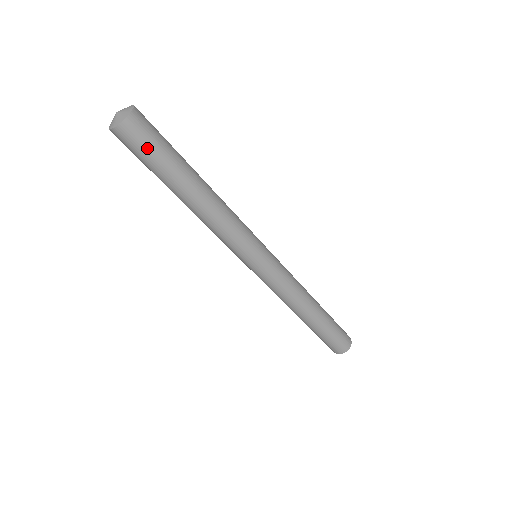
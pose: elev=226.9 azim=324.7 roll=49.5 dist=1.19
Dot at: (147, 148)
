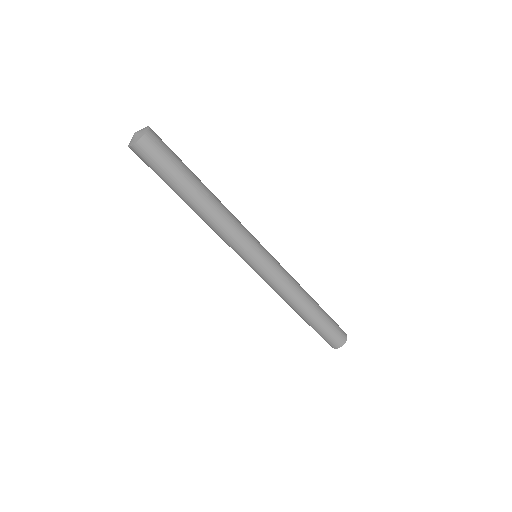
Dot at: (165, 156)
